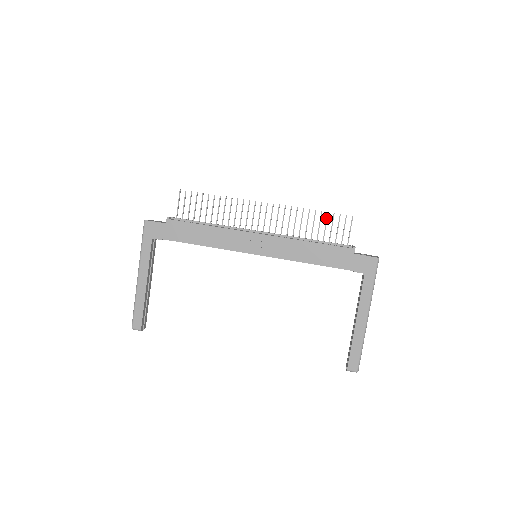
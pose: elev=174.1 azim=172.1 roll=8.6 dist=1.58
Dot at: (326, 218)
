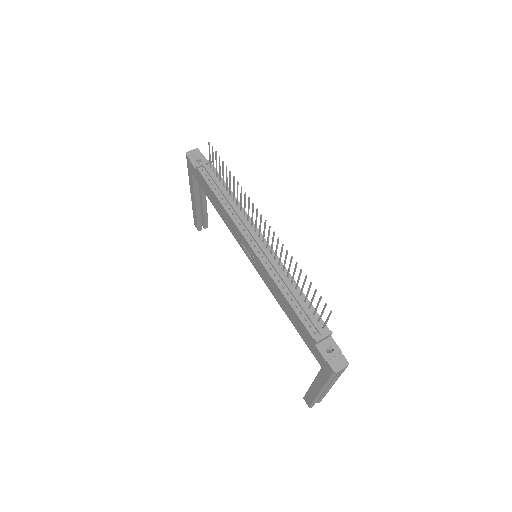
Dot at: occluded
